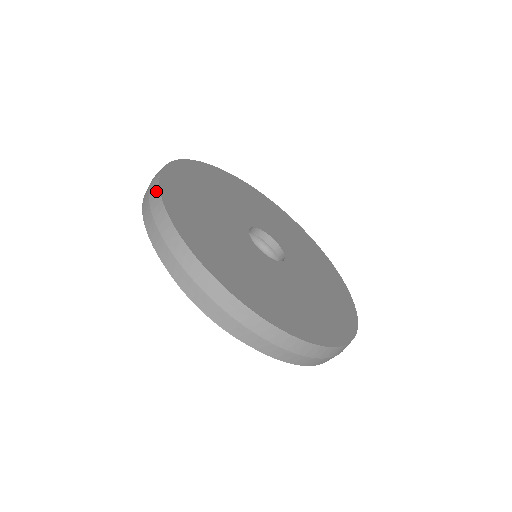
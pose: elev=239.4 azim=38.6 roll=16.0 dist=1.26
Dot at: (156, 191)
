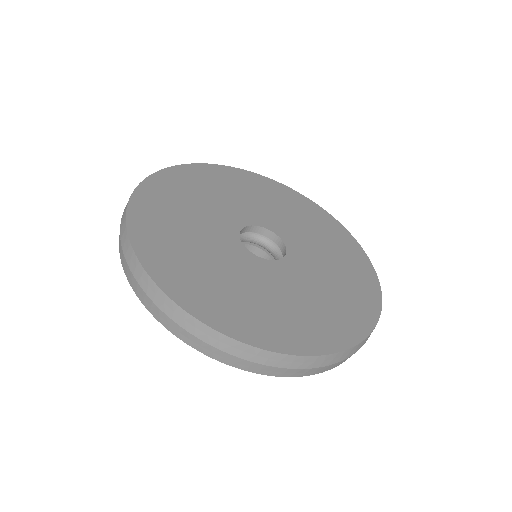
Dot at: (130, 197)
